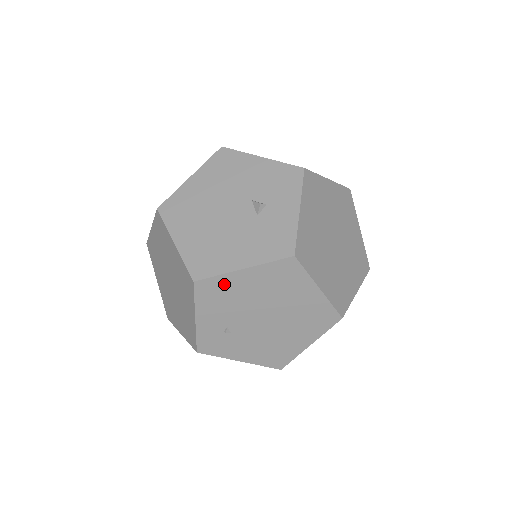
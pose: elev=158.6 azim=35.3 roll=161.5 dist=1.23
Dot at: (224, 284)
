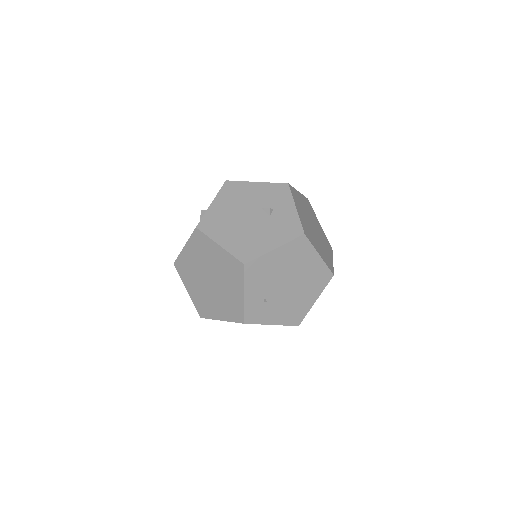
Dot at: (263, 263)
